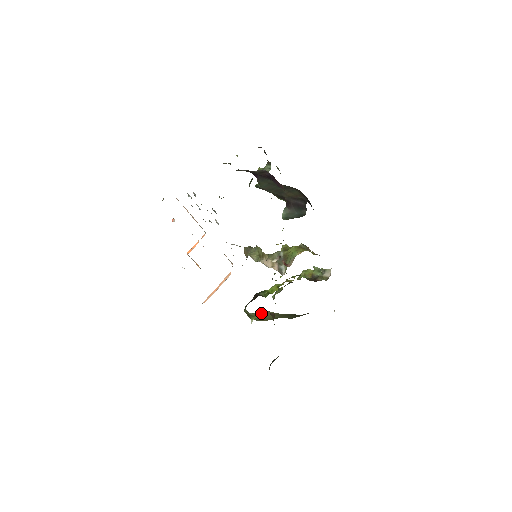
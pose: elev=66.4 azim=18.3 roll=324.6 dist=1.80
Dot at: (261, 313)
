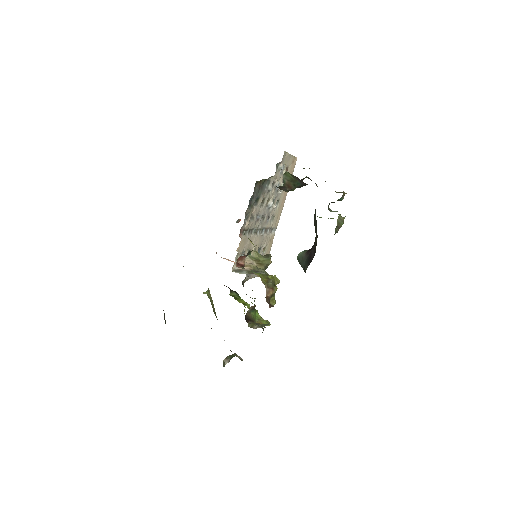
Dot at: occluded
